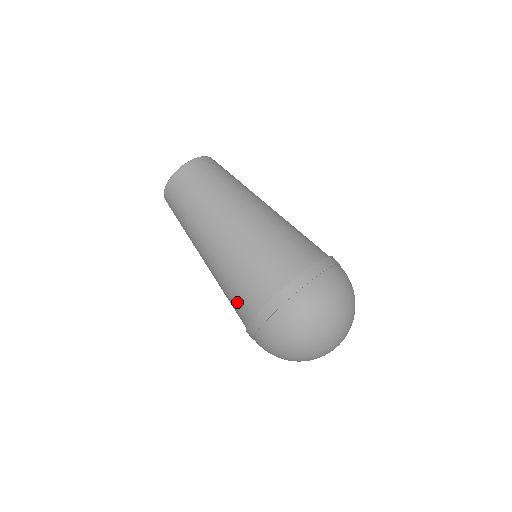
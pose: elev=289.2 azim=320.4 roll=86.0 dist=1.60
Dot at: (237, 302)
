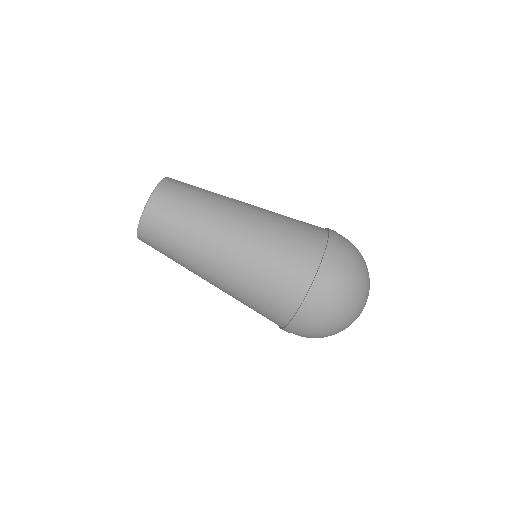
Dot at: occluded
